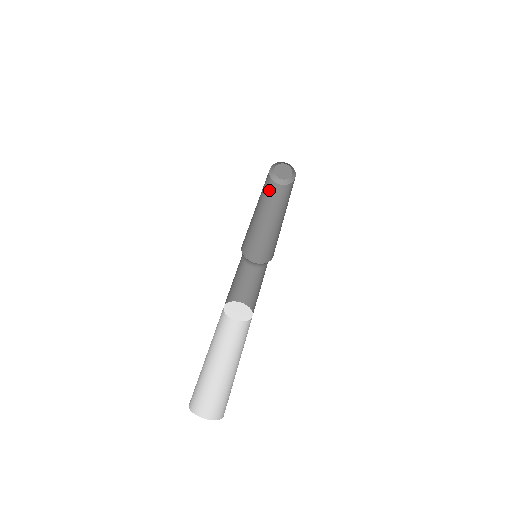
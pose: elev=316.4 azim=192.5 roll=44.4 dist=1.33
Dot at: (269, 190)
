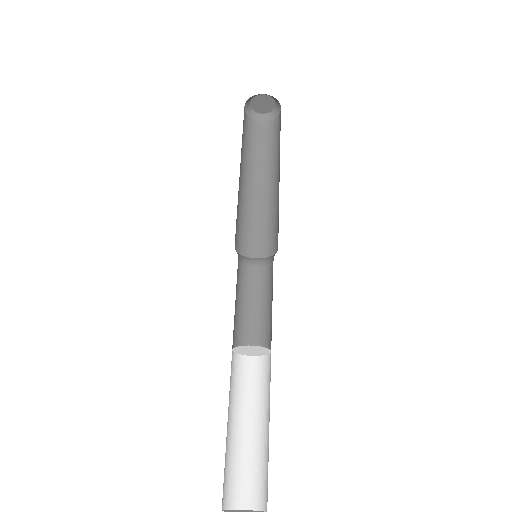
Dot at: (243, 123)
